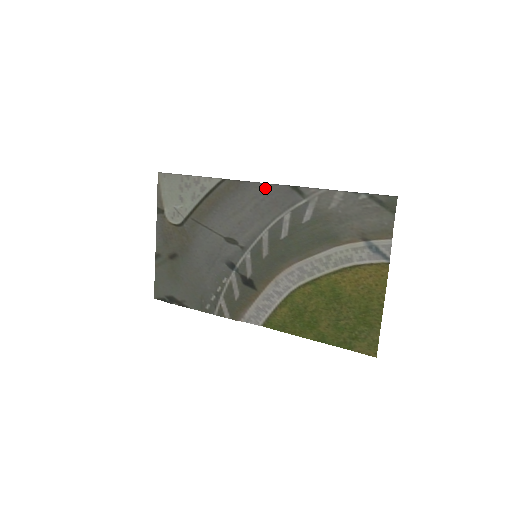
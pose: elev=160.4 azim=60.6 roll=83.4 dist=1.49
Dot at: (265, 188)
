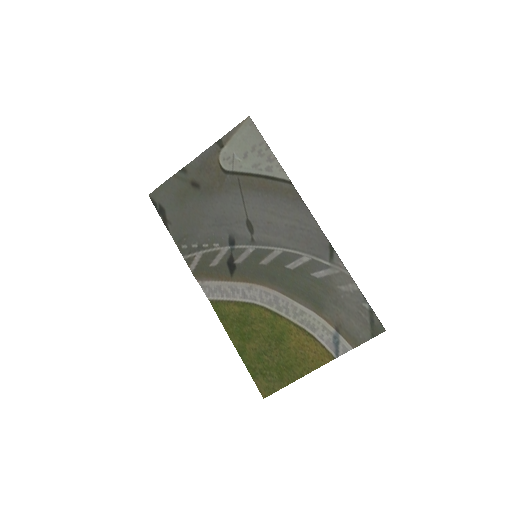
Dot at: (312, 224)
